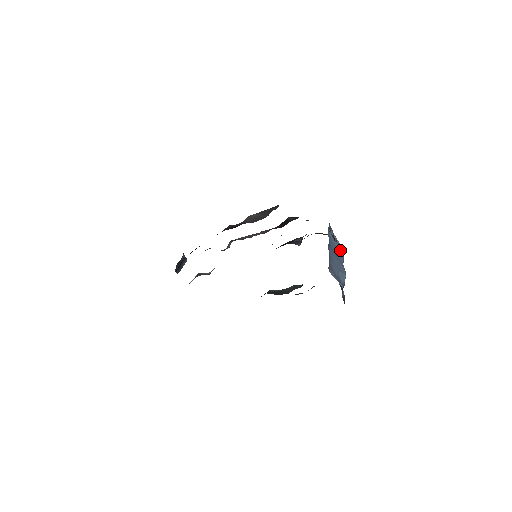
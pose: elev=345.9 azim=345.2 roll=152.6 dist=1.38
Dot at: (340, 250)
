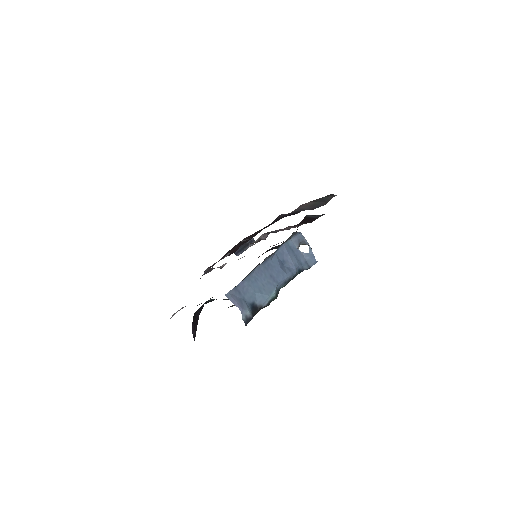
Dot at: (293, 265)
